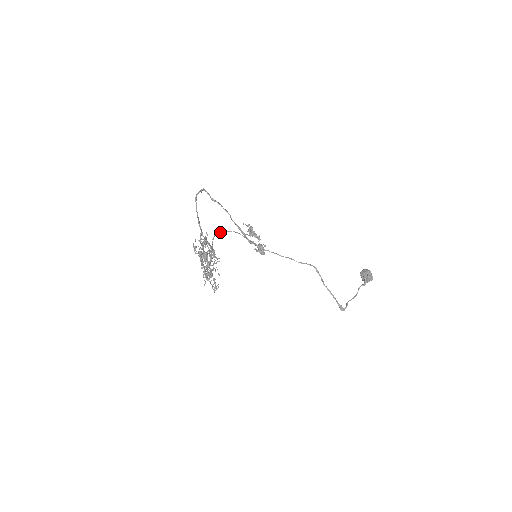
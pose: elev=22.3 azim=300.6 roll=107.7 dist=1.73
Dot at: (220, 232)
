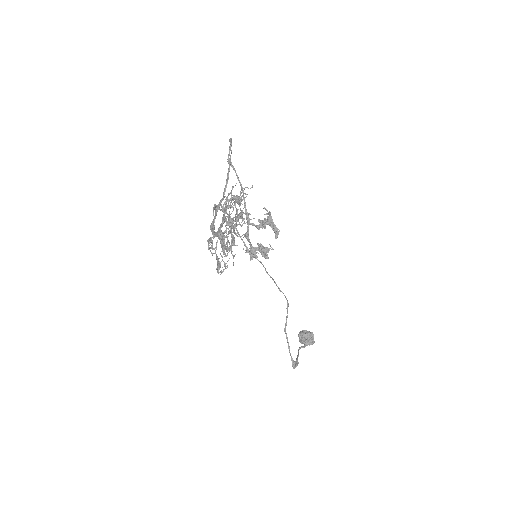
Dot at: occluded
